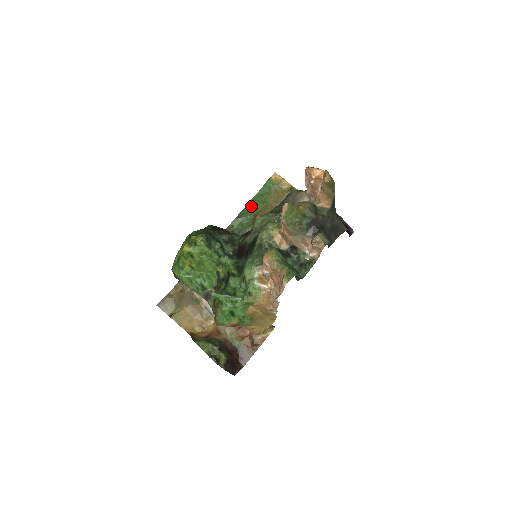
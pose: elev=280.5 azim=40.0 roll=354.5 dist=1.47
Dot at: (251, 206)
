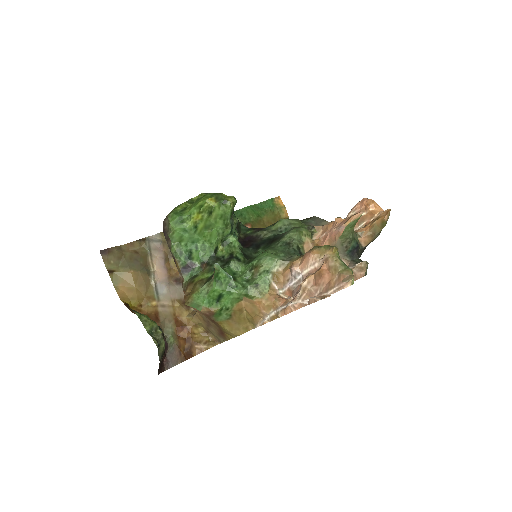
Dot at: (245, 212)
